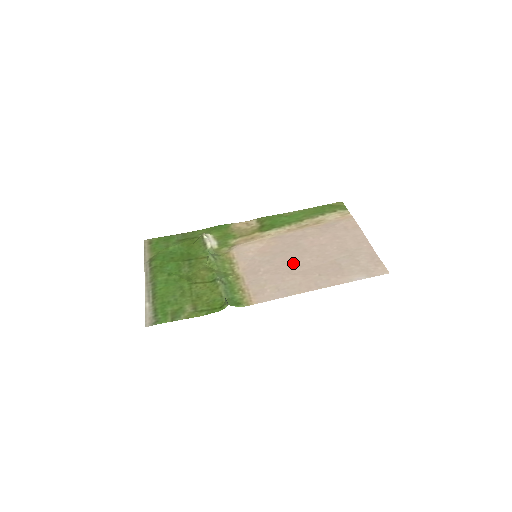
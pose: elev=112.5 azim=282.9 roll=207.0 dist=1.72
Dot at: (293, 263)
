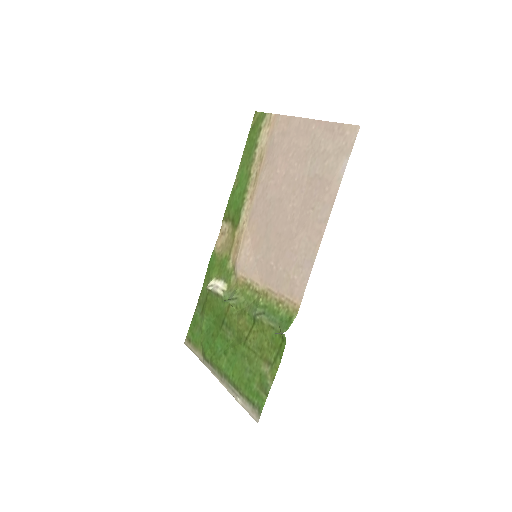
Dot at: (284, 226)
